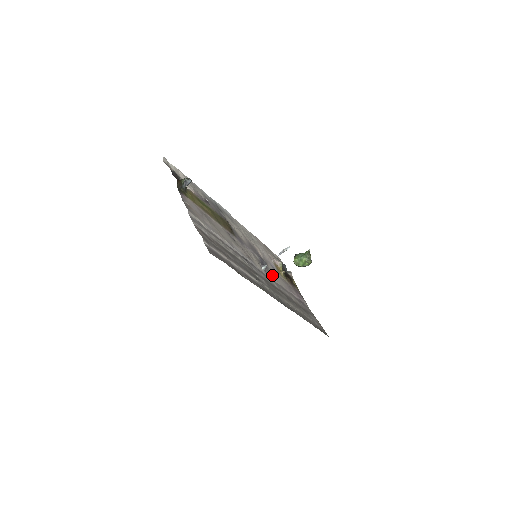
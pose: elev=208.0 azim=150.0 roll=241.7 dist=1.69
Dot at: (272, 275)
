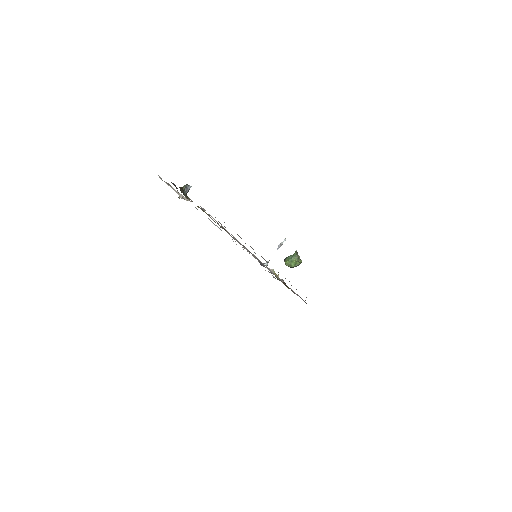
Dot at: occluded
